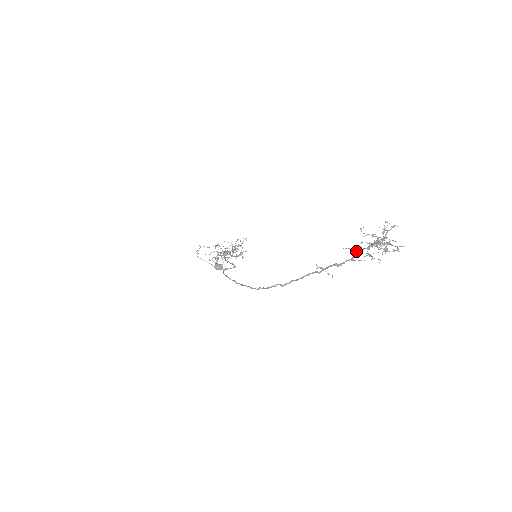
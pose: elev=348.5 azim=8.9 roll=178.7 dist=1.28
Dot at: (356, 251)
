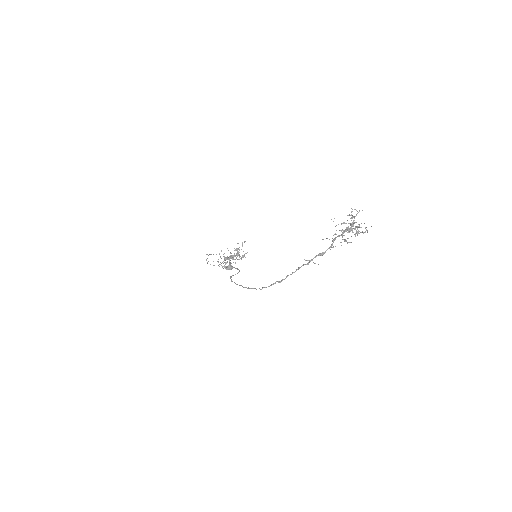
Dot at: (333, 239)
